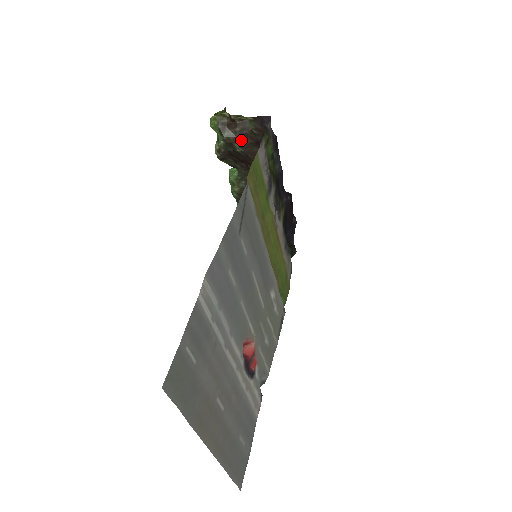
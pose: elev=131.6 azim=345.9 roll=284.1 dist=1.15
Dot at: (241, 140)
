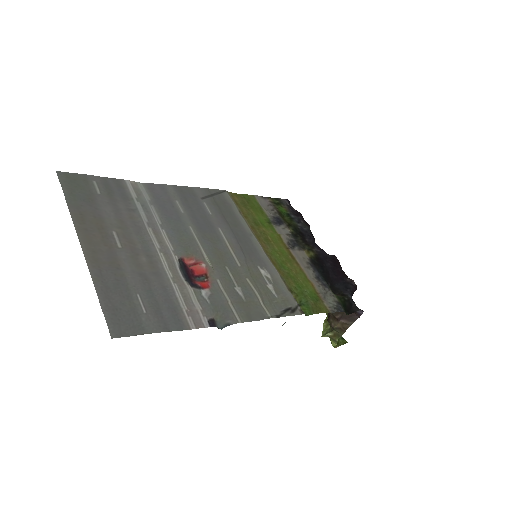
Dot at: occluded
